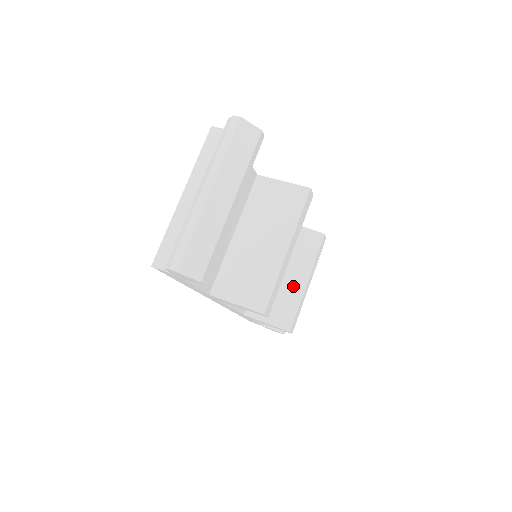
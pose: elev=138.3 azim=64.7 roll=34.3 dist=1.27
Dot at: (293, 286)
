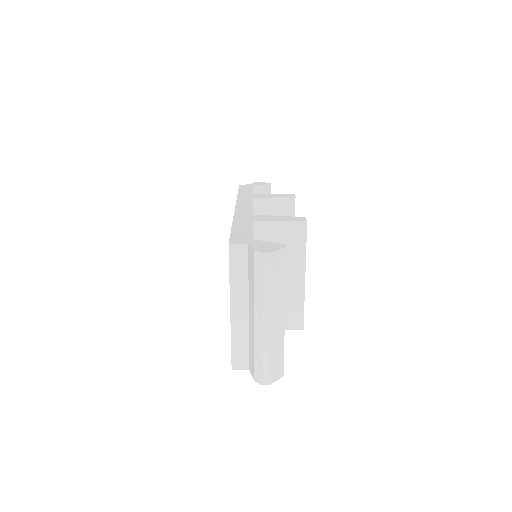
Dot at: occluded
